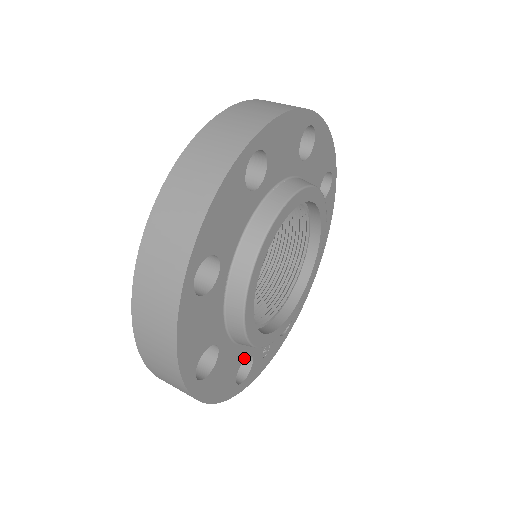
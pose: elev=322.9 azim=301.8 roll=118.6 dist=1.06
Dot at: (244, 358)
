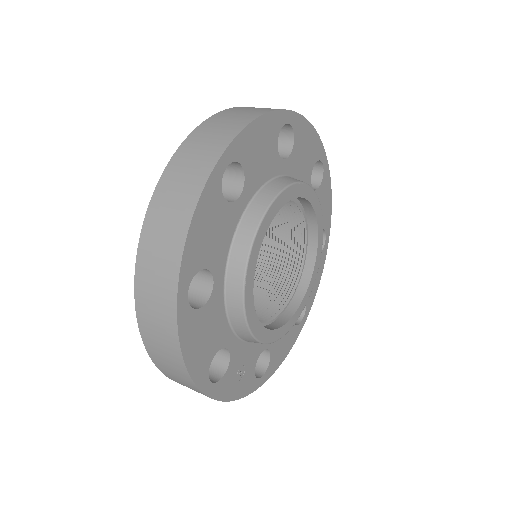
Dot at: (224, 346)
